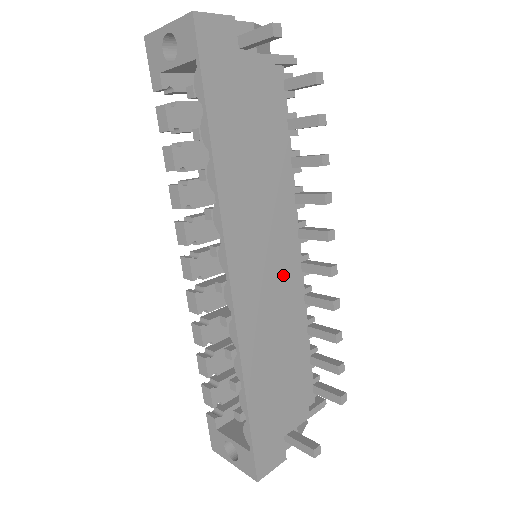
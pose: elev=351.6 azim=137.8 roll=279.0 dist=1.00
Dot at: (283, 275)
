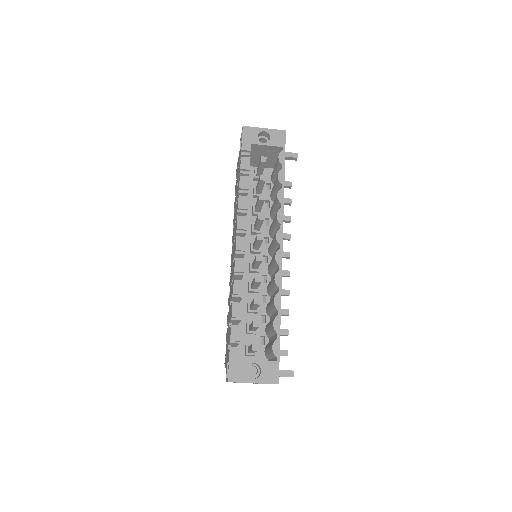
Dot at: occluded
